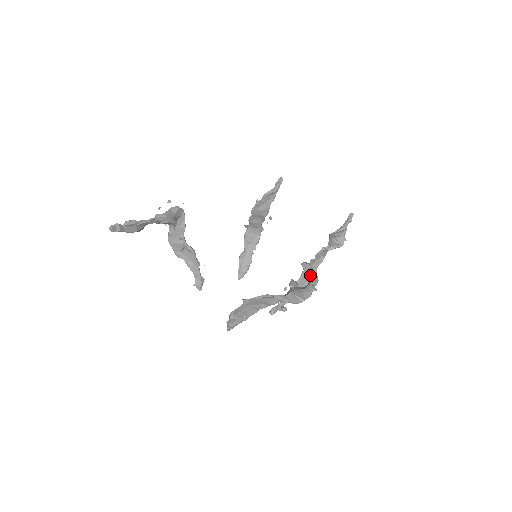
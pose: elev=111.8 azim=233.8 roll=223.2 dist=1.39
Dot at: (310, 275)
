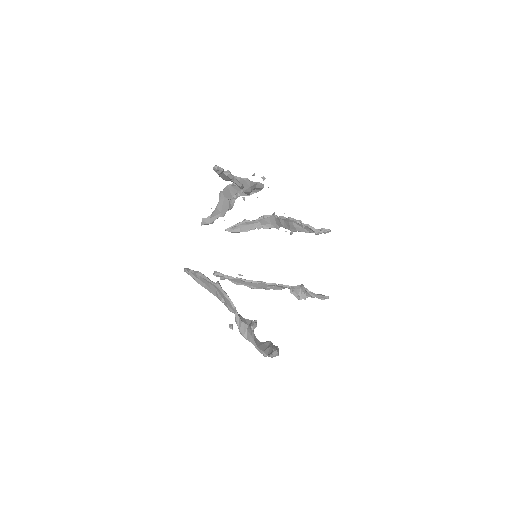
Dot at: (271, 354)
